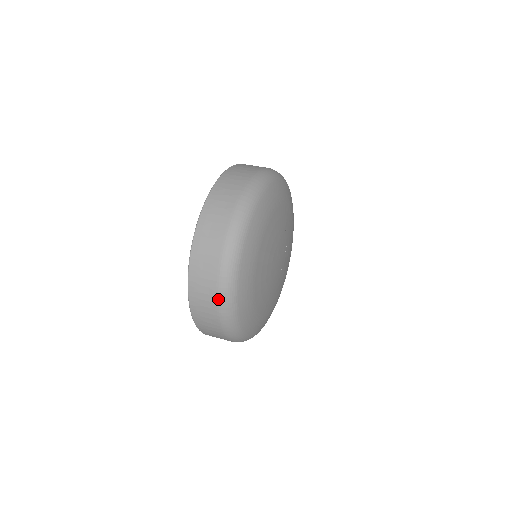
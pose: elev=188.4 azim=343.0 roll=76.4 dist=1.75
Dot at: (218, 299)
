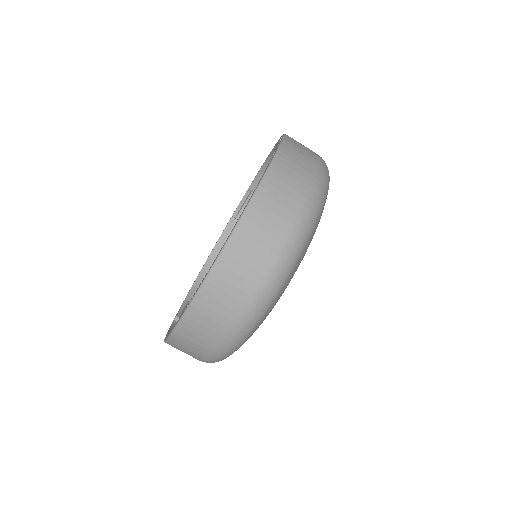
Dot at: (306, 200)
